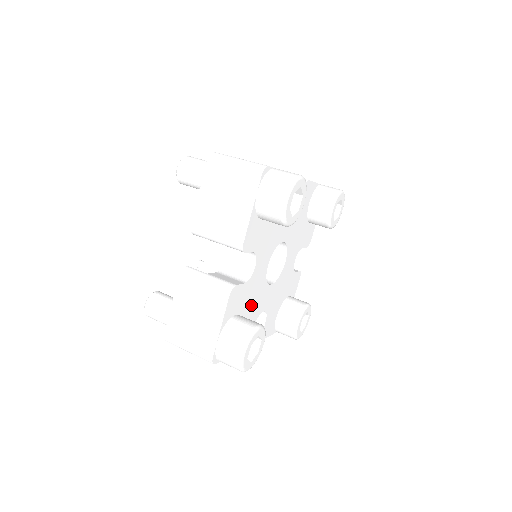
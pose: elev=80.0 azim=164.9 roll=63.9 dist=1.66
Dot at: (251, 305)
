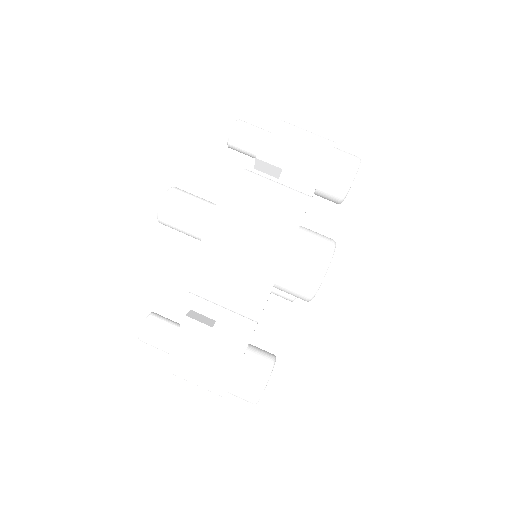
Dot at: occluded
